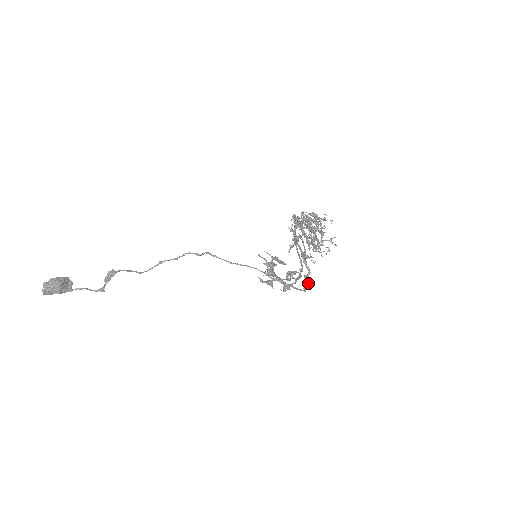
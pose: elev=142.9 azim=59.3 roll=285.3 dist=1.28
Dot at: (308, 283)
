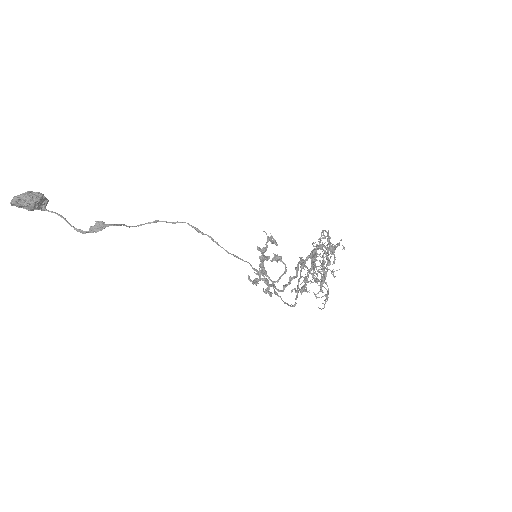
Dot at: (289, 283)
